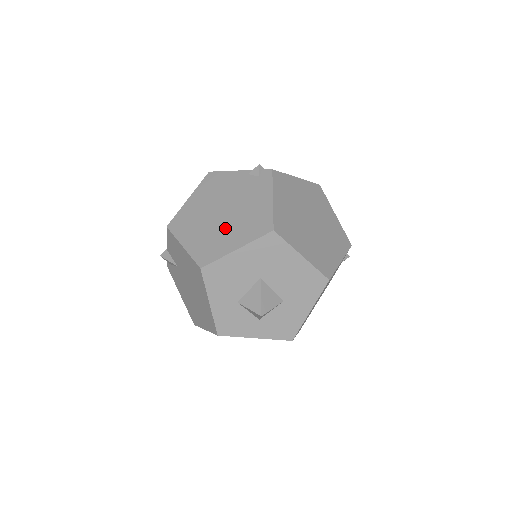
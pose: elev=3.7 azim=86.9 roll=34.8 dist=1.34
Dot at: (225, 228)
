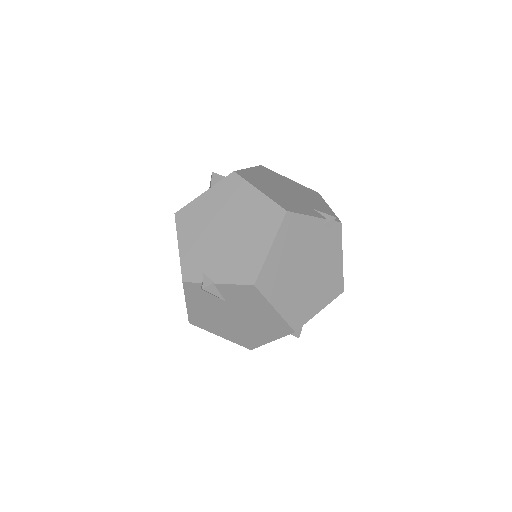
Dot at: (310, 289)
